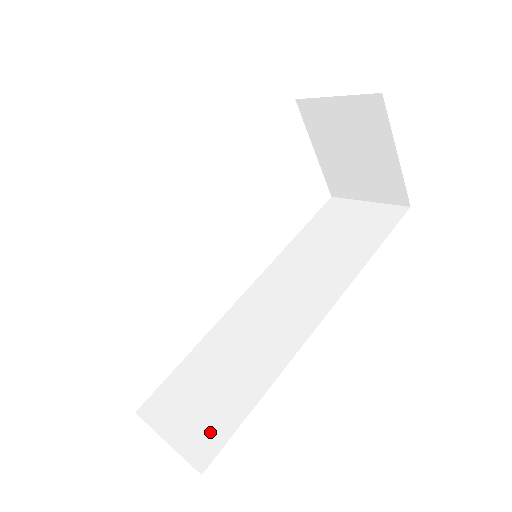
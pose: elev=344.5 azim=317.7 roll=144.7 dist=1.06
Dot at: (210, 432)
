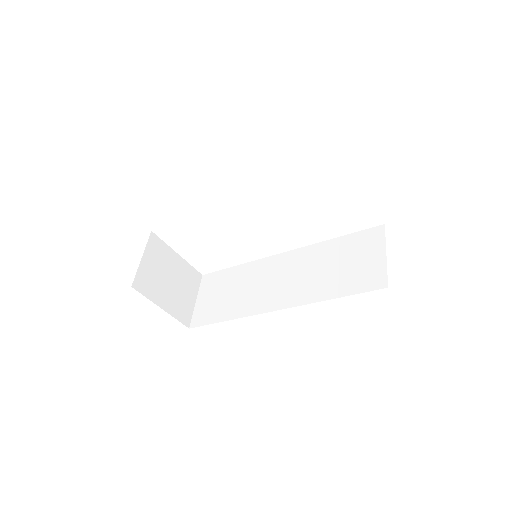
Dot at: (205, 315)
